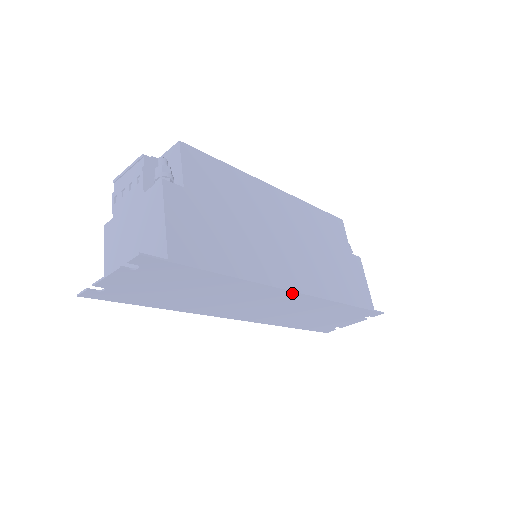
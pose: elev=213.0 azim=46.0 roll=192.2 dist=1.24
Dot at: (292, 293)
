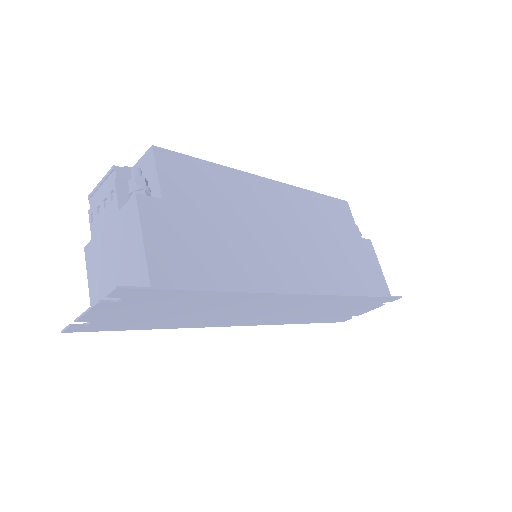
Dot at: (298, 295)
